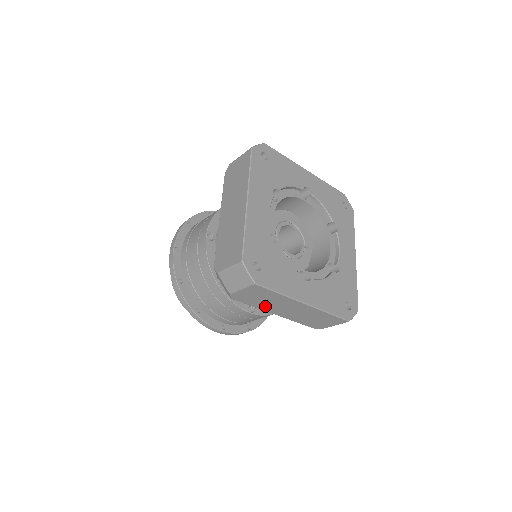
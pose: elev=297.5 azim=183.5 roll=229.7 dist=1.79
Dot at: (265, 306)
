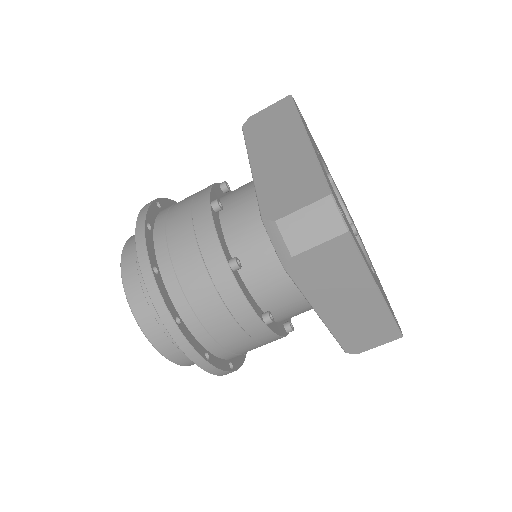
Dot at: (320, 293)
